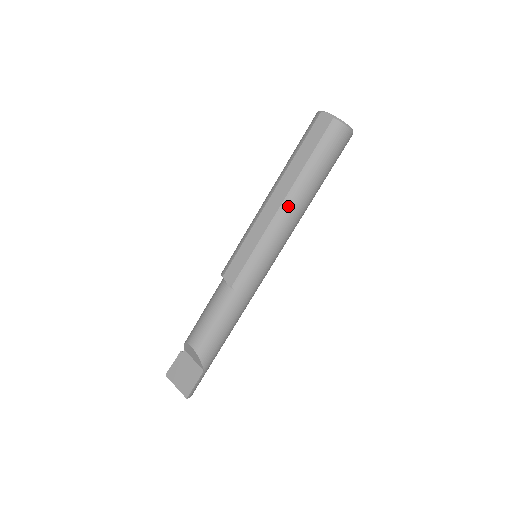
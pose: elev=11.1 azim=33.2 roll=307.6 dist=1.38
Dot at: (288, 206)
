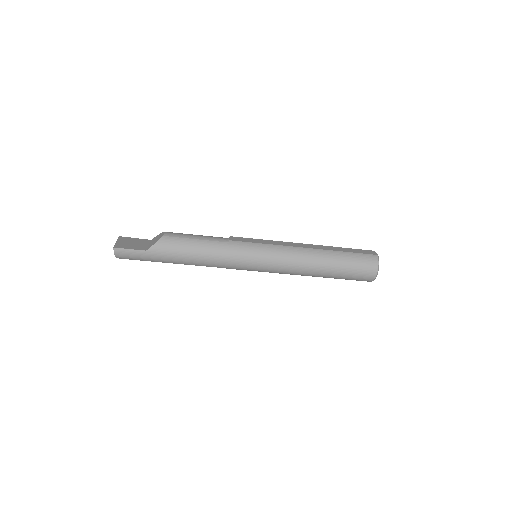
Dot at: (308, 252)
